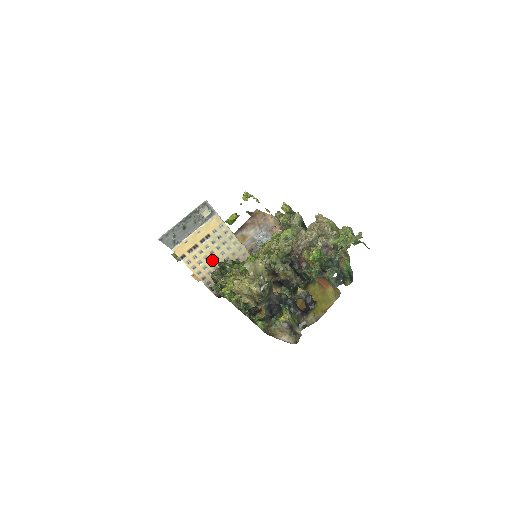
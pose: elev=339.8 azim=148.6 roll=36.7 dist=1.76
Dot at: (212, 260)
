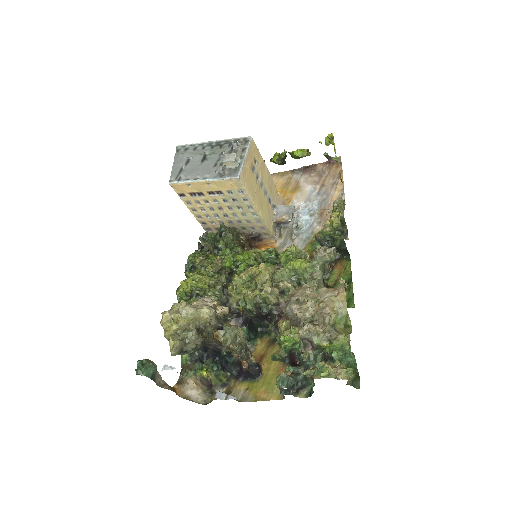
Dot at: (219, 214)
